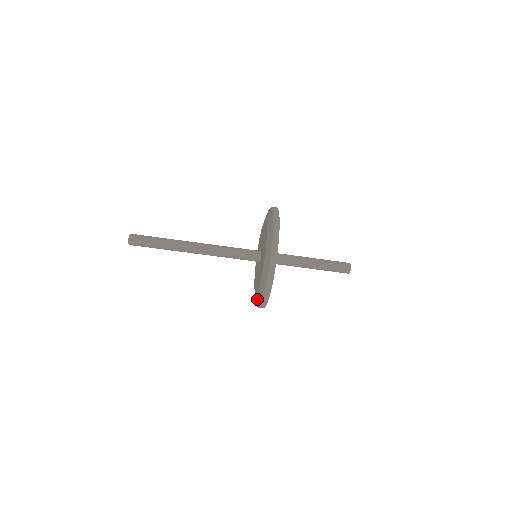
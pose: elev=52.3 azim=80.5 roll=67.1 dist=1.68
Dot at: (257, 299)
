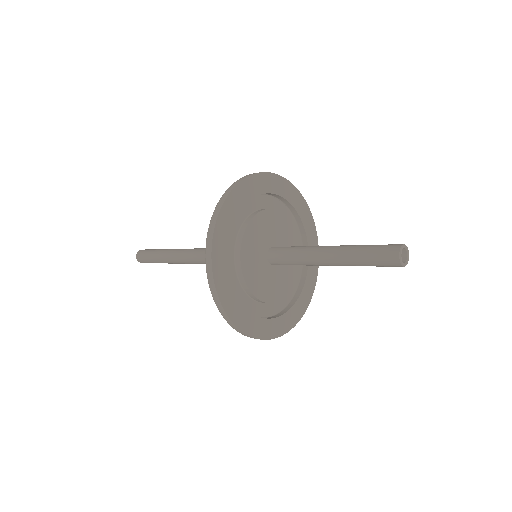
Dot at: occluded
